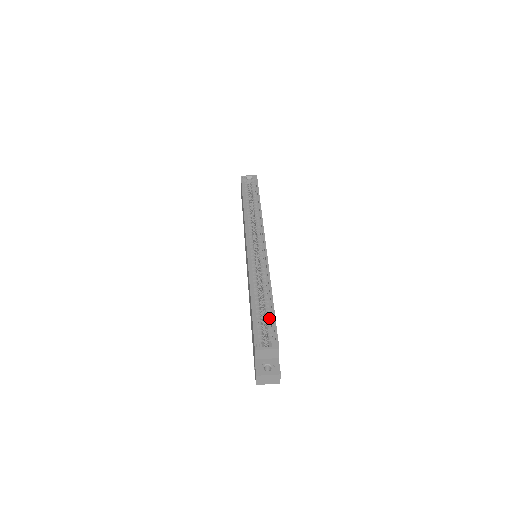
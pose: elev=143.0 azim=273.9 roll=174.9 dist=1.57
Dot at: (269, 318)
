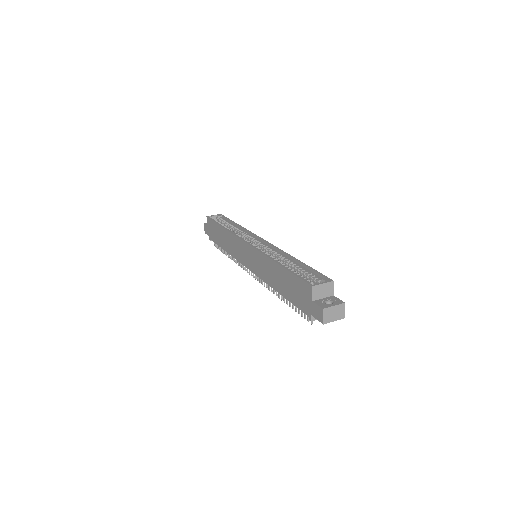
Dot at: (306, 271)
